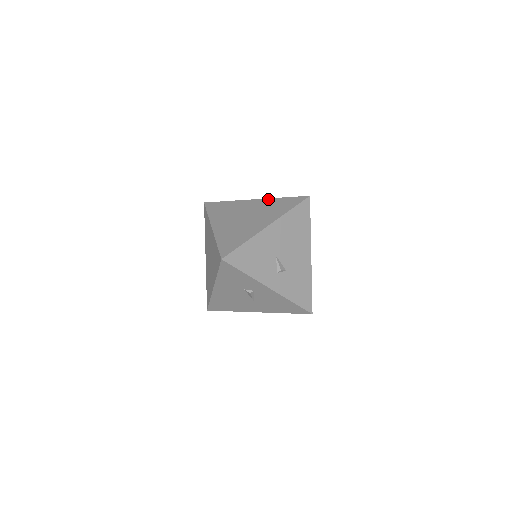
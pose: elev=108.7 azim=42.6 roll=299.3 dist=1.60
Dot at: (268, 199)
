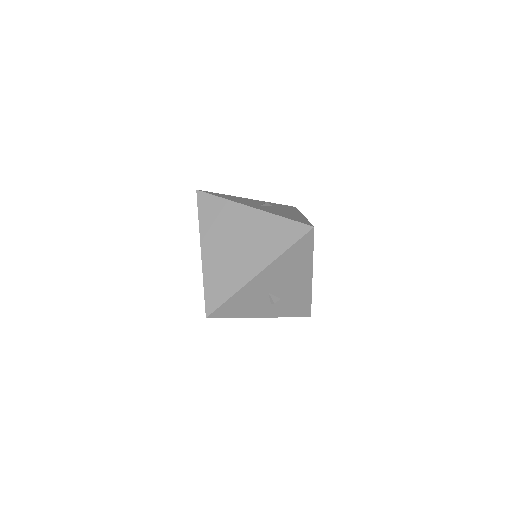
Dot at: (266, 214)
